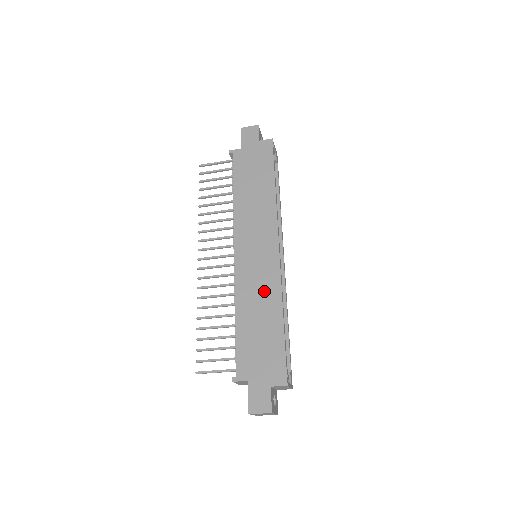
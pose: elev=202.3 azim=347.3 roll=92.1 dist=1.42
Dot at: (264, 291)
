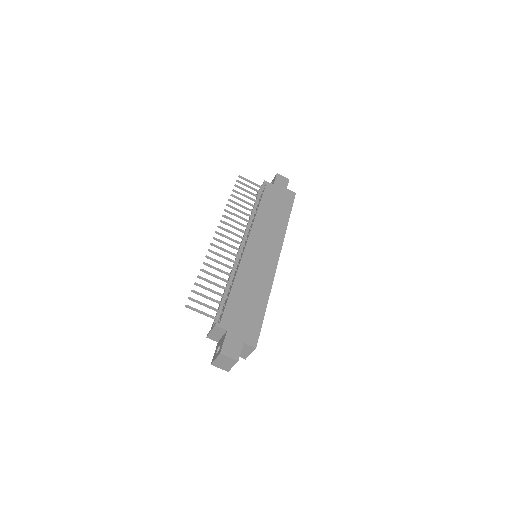
Dot at: (260, 279)
